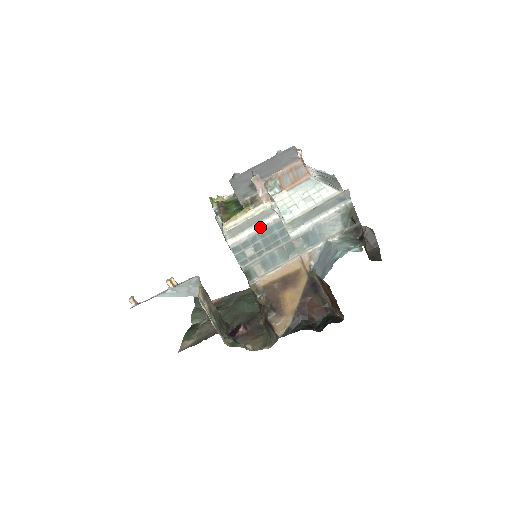
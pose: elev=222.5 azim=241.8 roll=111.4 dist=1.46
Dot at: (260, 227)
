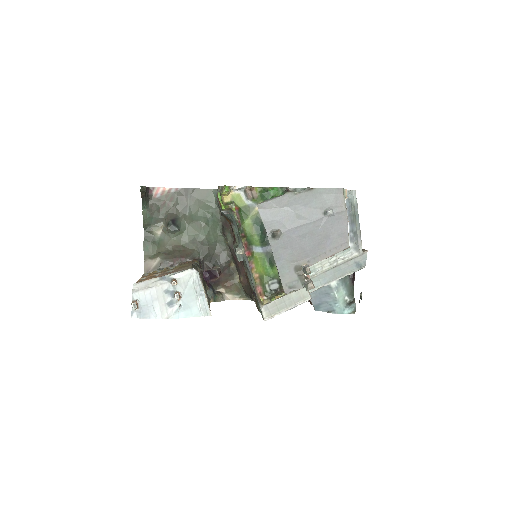
Dot at: (294, 307)
